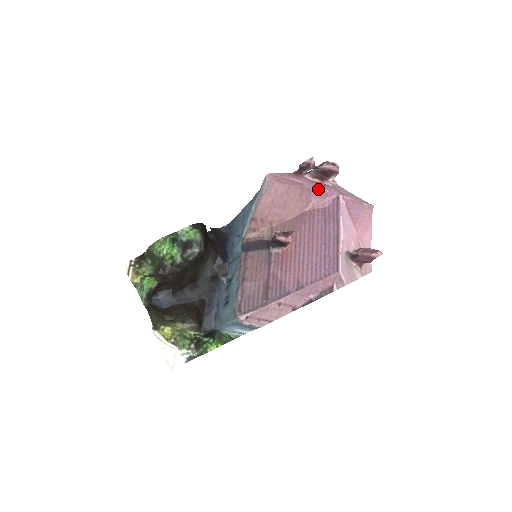
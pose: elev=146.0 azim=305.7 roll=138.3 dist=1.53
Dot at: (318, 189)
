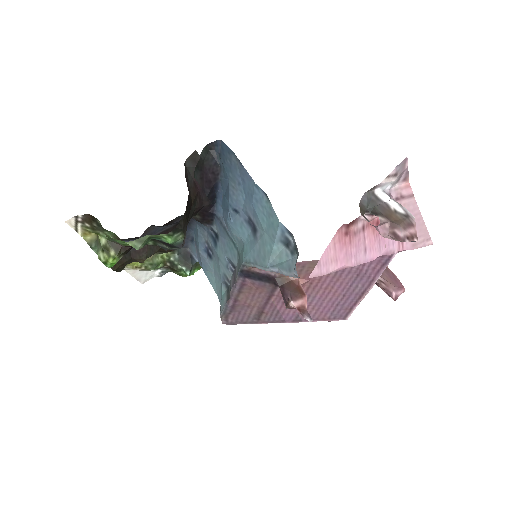
Dot at: (368, 260)
